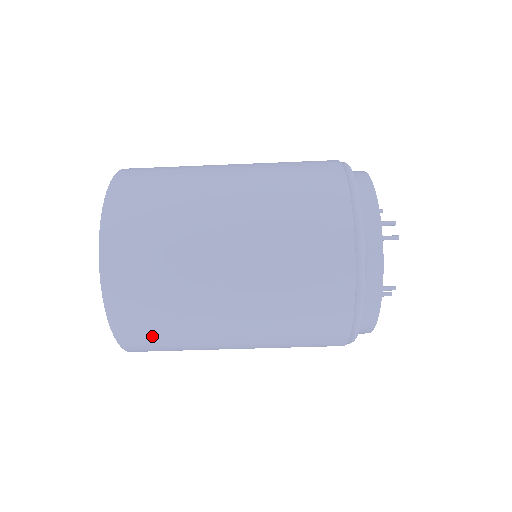
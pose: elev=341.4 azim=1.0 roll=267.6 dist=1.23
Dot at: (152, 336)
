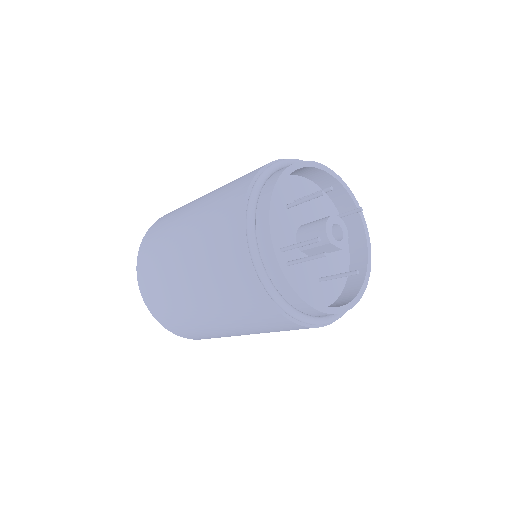
Dot at: (152, 281)
